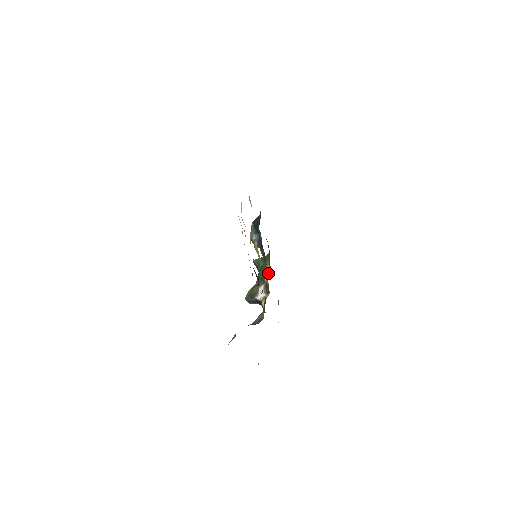
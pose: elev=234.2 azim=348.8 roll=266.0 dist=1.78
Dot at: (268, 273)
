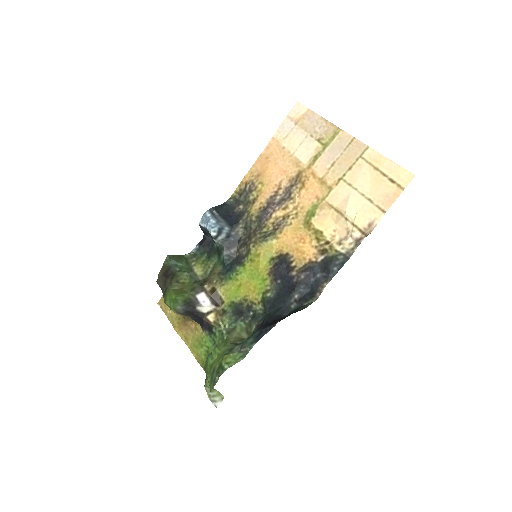
Dot at: (198, 278)
